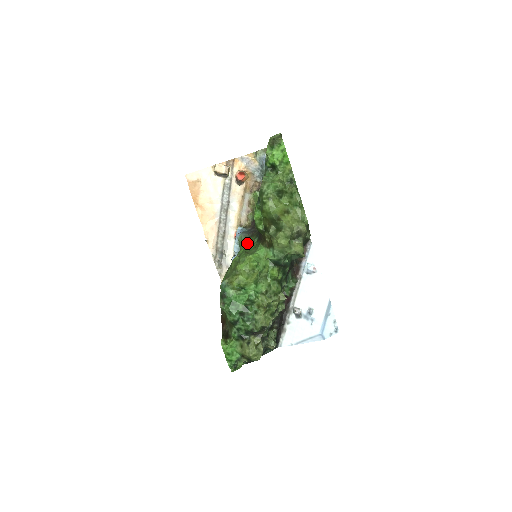
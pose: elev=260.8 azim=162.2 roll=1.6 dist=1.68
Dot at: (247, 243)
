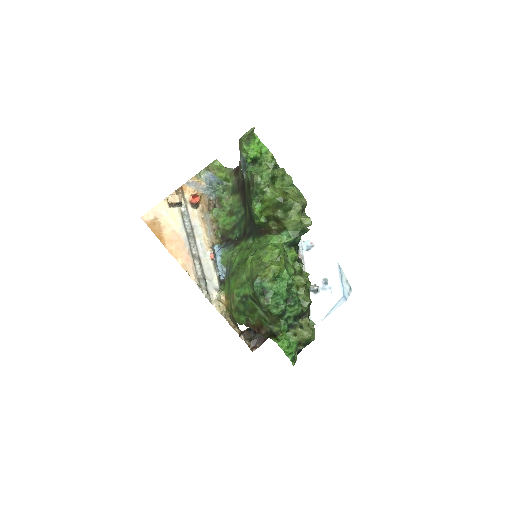
Dot at: (237, 251)
